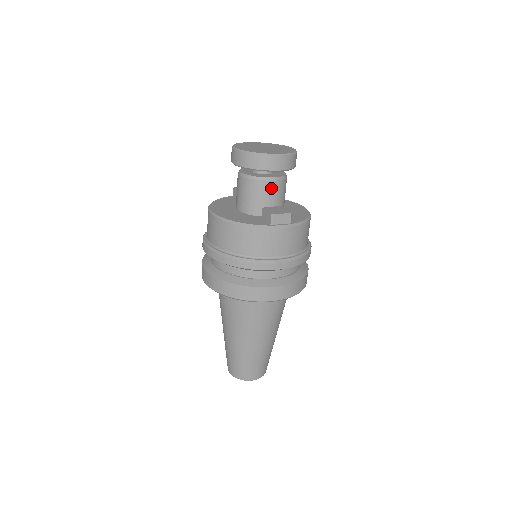
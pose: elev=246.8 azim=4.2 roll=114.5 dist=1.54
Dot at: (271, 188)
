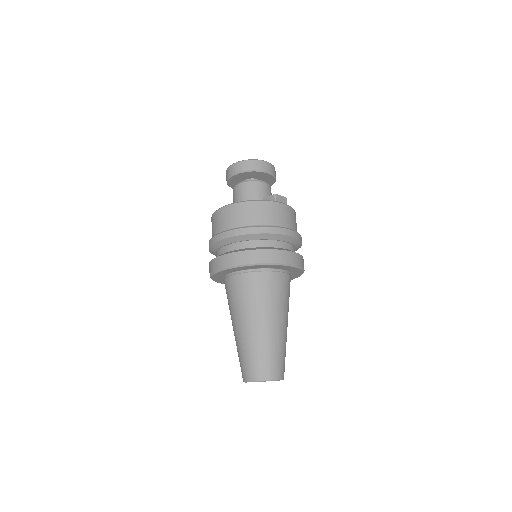
Dot at: (265, 188)
